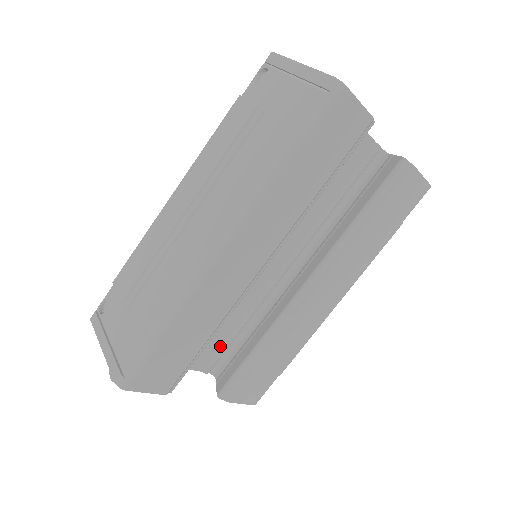
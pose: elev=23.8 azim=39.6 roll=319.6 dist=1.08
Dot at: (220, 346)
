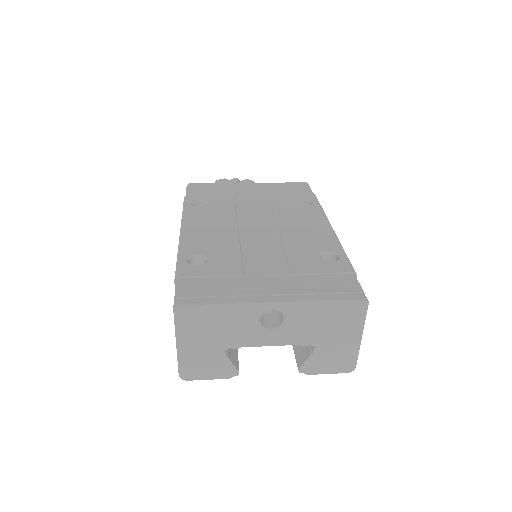
Dot at: occluded
